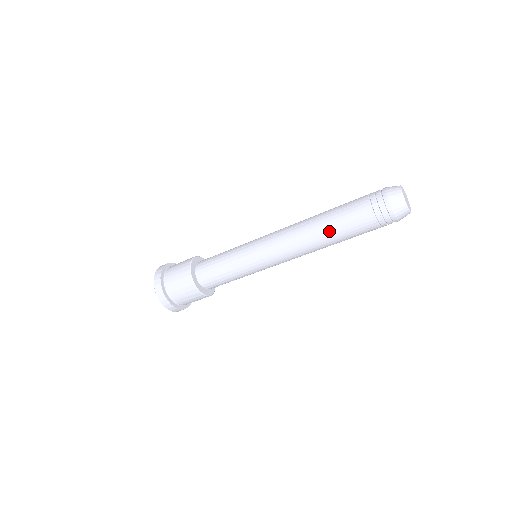
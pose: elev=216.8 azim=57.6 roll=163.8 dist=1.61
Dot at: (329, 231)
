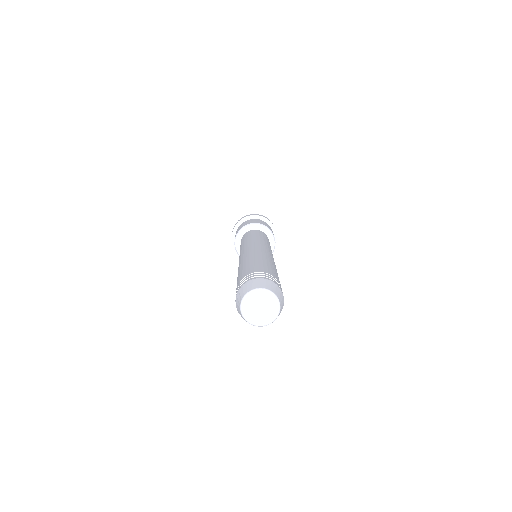
Dot at: occluded
